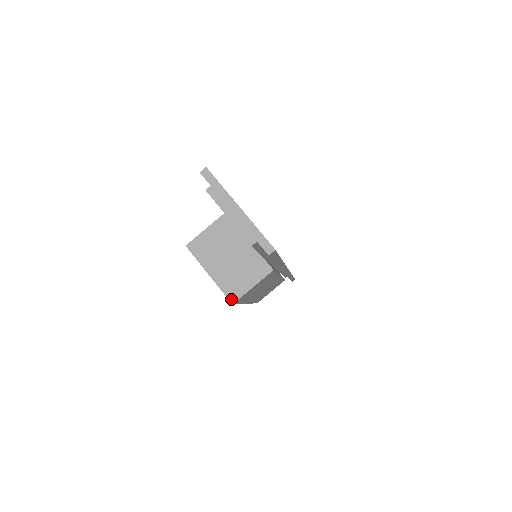
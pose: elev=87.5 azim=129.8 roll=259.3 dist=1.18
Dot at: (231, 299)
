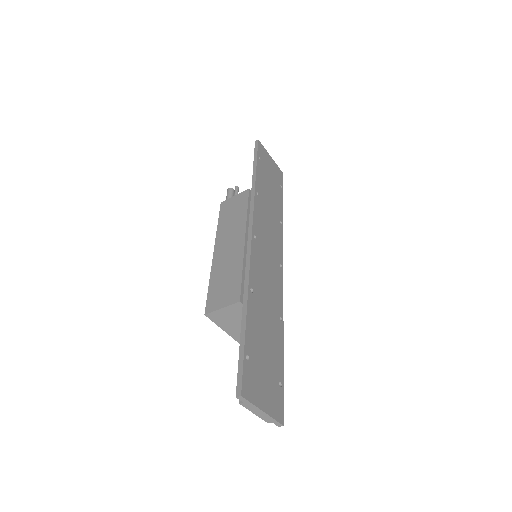
Dot at: (239, 342)
